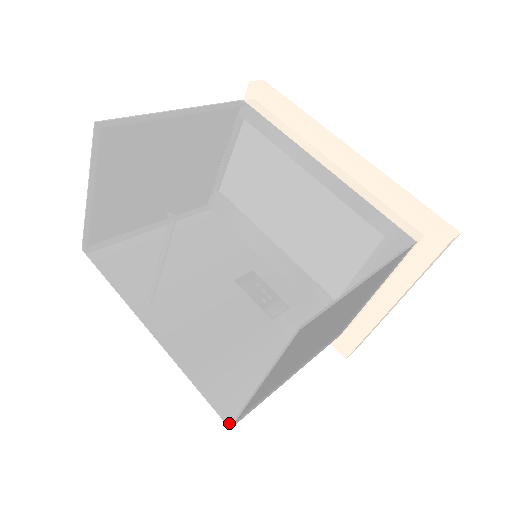
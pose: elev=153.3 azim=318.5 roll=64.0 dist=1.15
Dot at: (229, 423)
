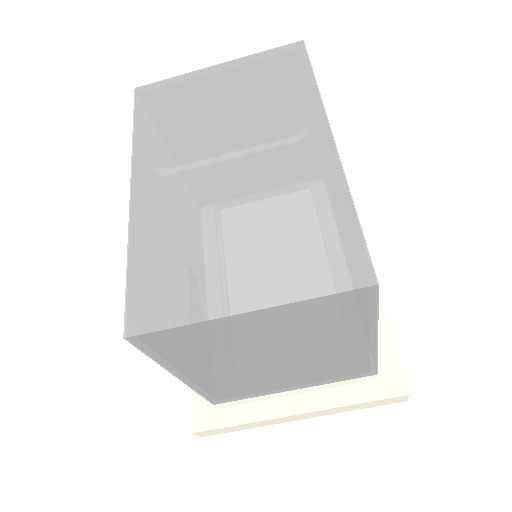
Dot at: (132, 330)
